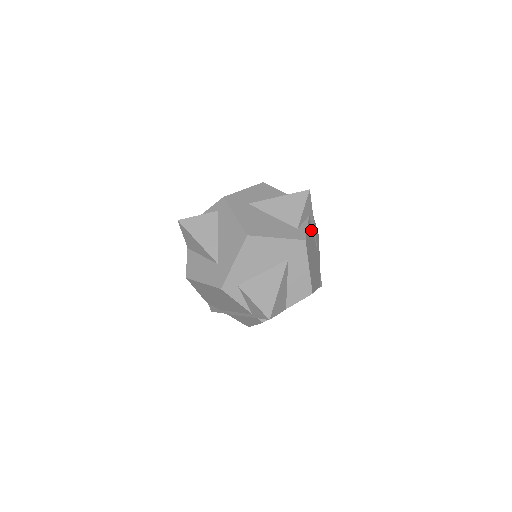
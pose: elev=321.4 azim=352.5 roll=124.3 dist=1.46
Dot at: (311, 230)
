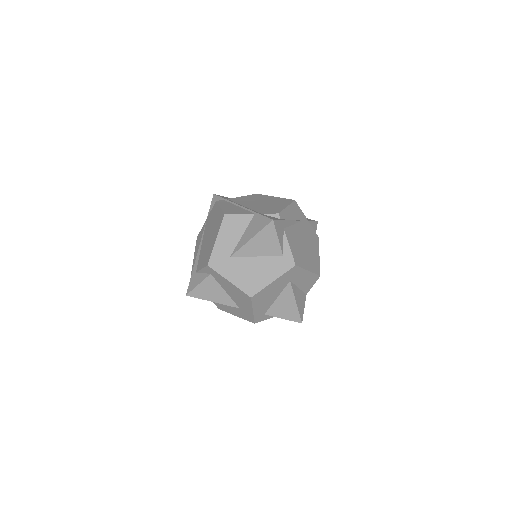
Dot at: (291, 231)
